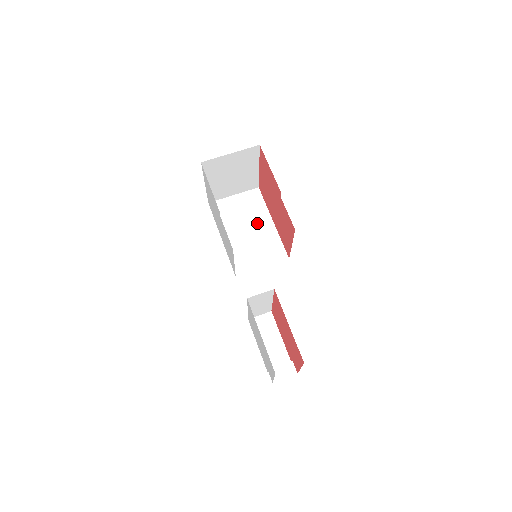
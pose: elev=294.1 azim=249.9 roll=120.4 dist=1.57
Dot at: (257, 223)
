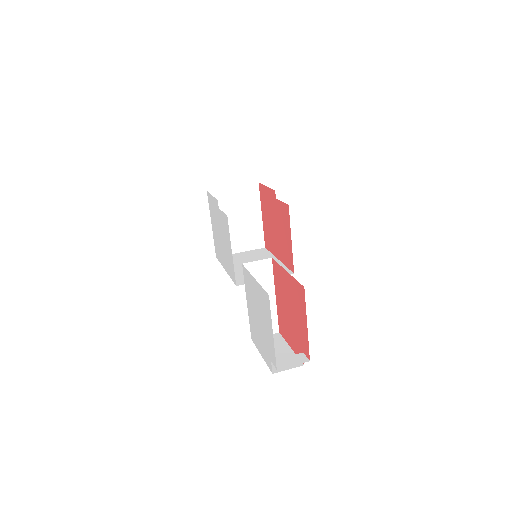
Dot at: occluded
